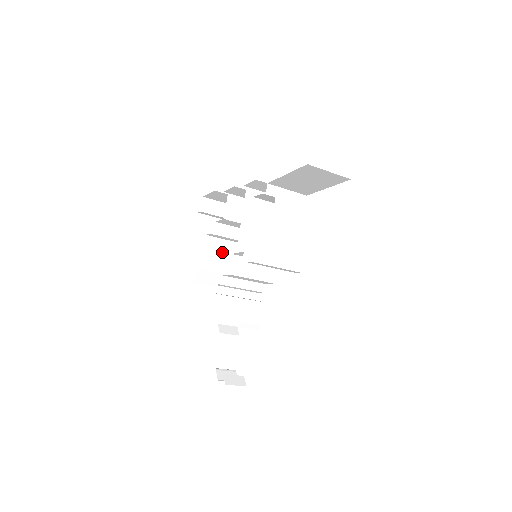
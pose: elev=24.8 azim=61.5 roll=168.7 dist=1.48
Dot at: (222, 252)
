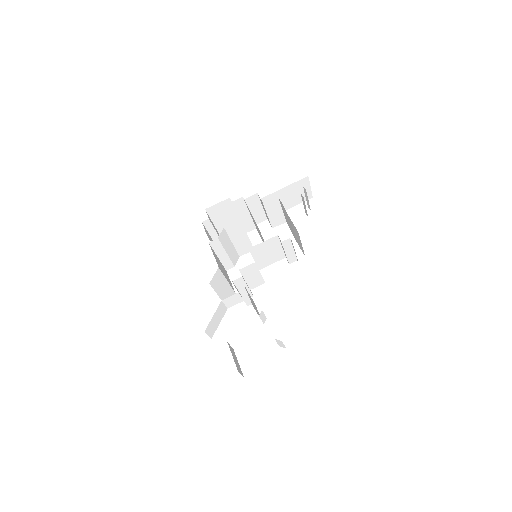
Dot at: (218, 261)
